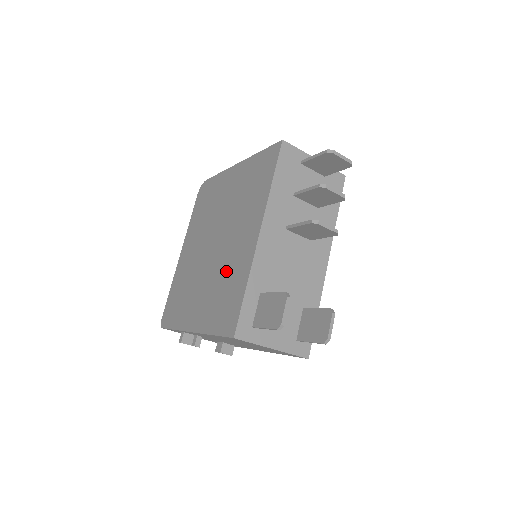
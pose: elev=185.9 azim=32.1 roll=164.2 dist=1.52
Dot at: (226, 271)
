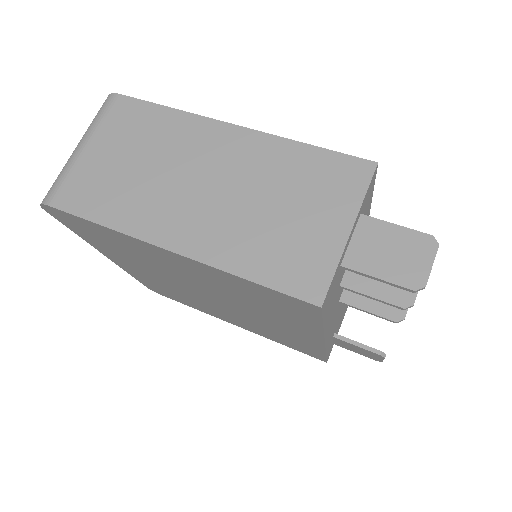
Dot at: occluded
